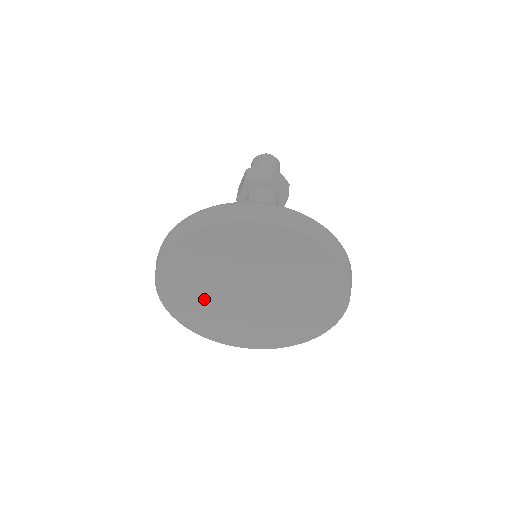
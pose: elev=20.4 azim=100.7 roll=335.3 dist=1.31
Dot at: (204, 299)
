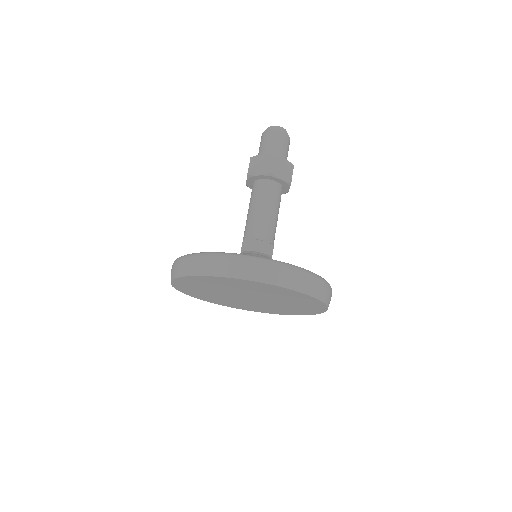
Dot at: (216, 296)
